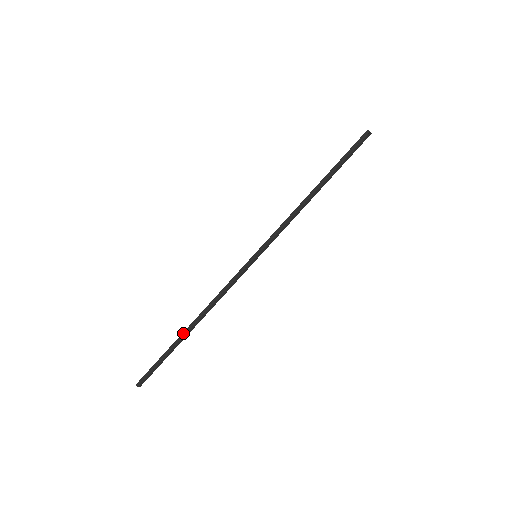
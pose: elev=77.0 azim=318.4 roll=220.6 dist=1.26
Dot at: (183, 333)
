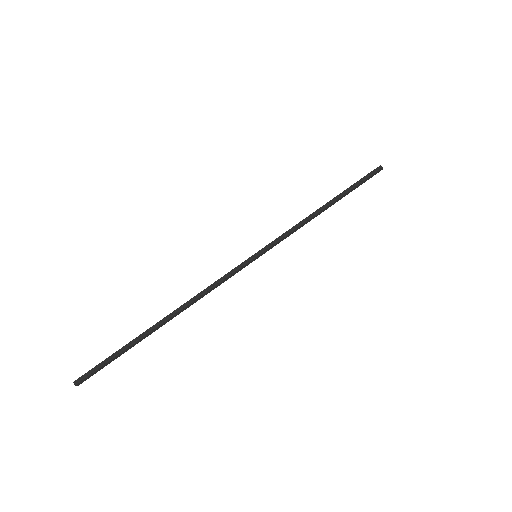
Dot at: (154, 326)
